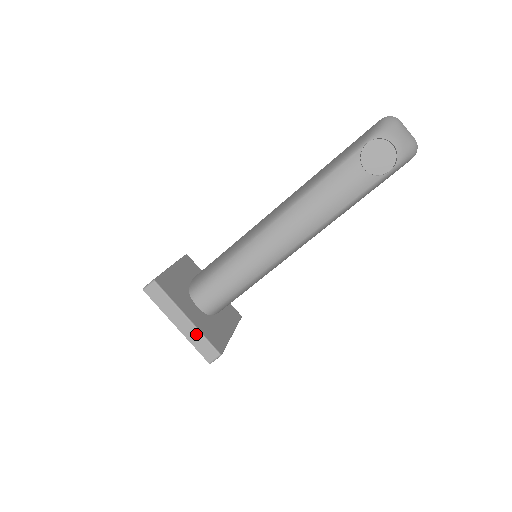
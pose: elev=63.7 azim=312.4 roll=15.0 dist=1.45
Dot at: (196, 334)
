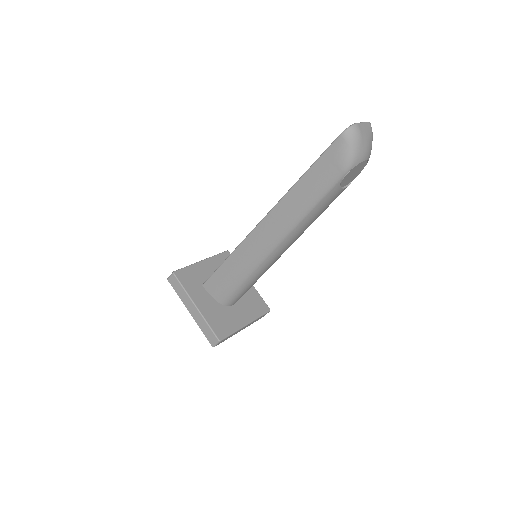
Dot at: occluded
